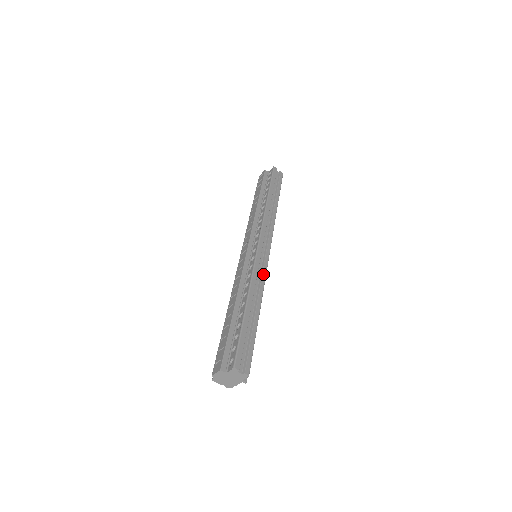
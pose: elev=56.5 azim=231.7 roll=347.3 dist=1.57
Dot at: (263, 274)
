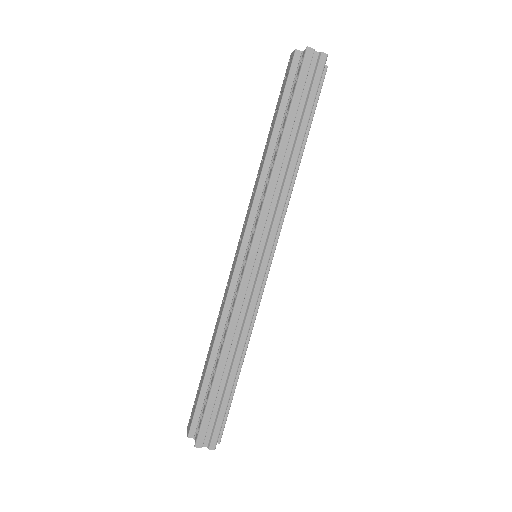
Dot at: (250, 308)
